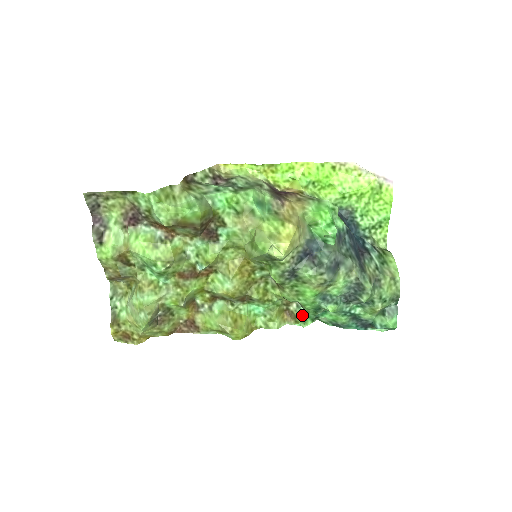
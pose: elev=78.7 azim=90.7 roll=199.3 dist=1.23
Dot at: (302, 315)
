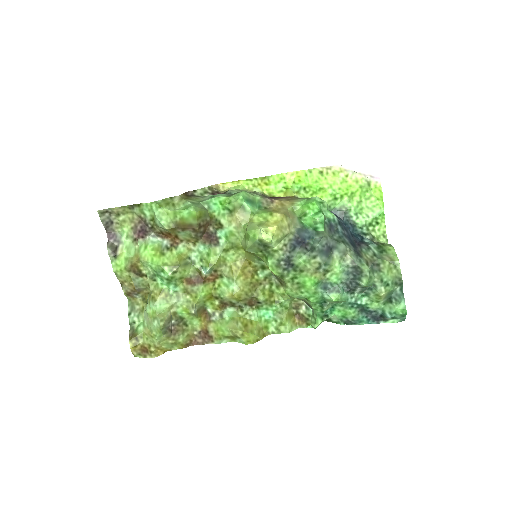
Dot at: (312, 316)
